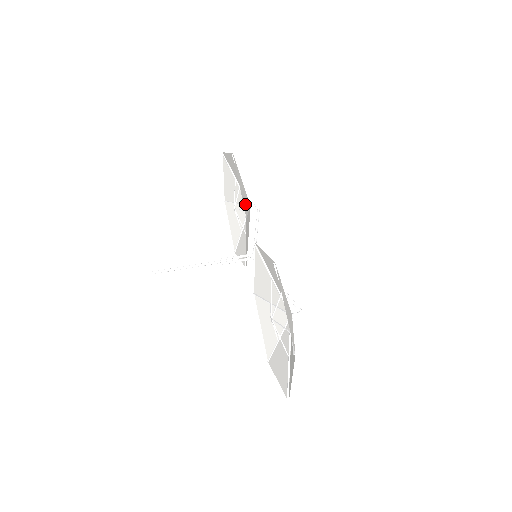
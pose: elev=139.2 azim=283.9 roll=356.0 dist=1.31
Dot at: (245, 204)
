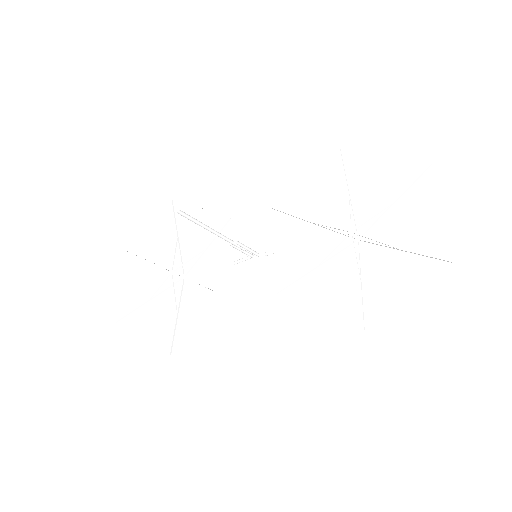
Dot at: (208, 231)
